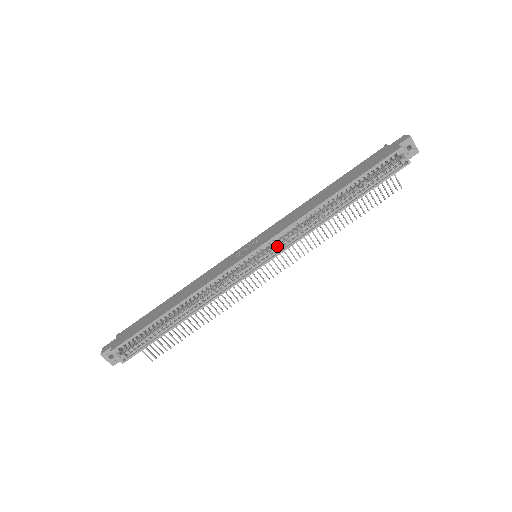
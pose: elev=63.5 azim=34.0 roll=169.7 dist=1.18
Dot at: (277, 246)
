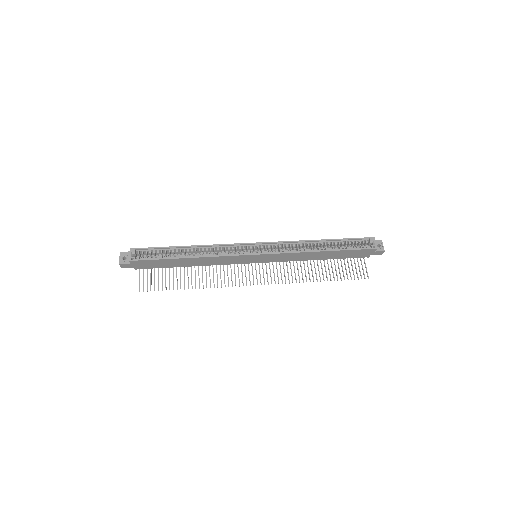
Dot at: (273, 250)
